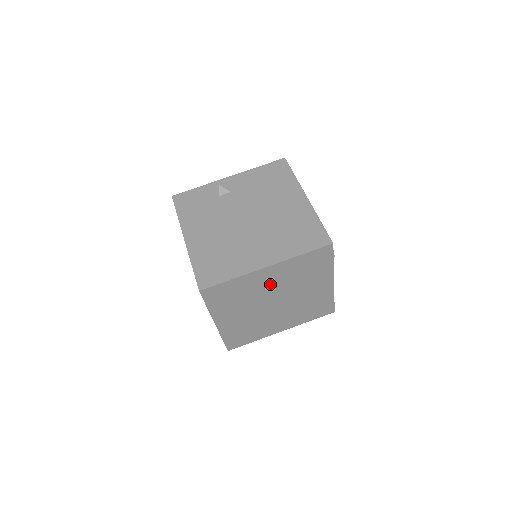
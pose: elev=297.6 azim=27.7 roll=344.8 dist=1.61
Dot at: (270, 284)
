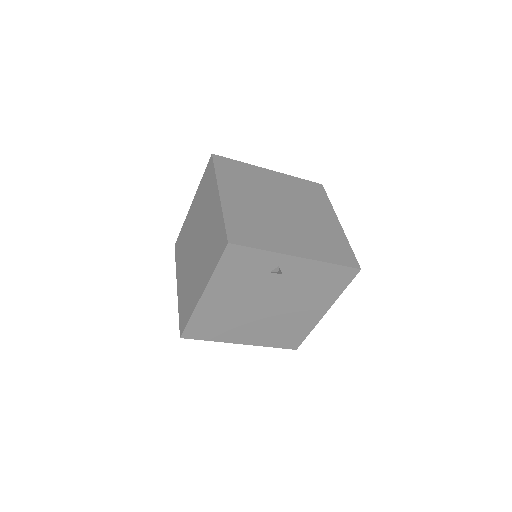
Dot at: occluded
